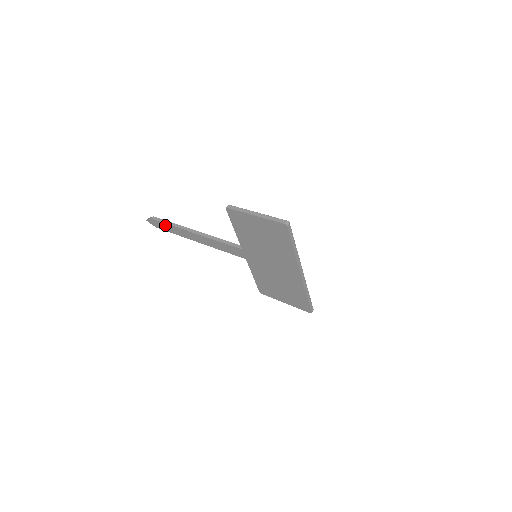
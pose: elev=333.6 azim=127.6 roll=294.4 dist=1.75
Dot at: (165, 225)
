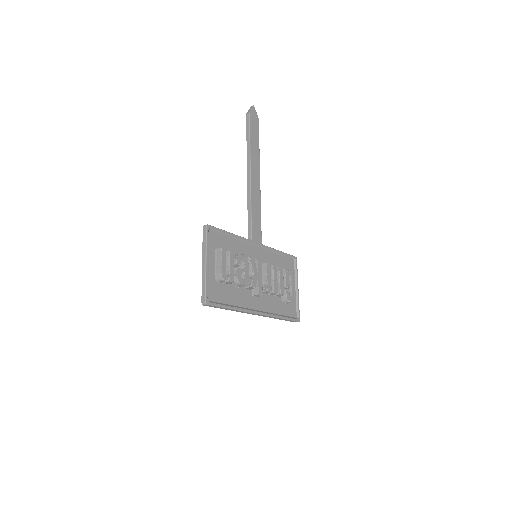
Dot at: occluded
